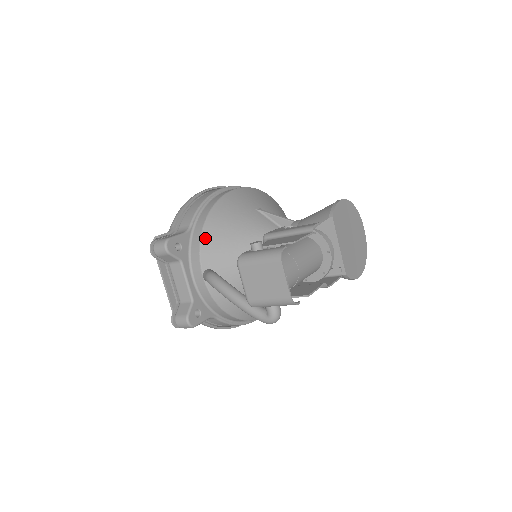
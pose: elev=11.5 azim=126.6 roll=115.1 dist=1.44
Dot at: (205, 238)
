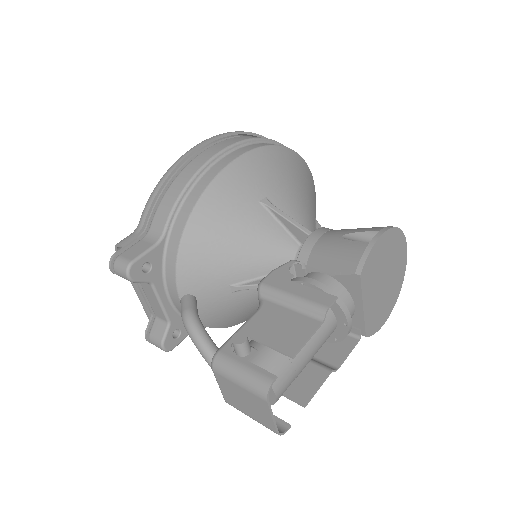
Dot at: (183, 255)
